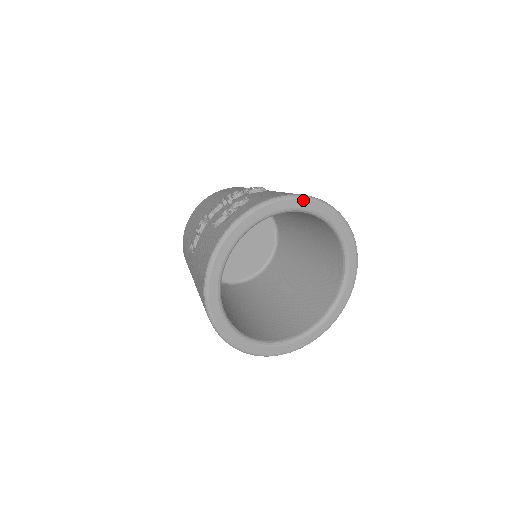
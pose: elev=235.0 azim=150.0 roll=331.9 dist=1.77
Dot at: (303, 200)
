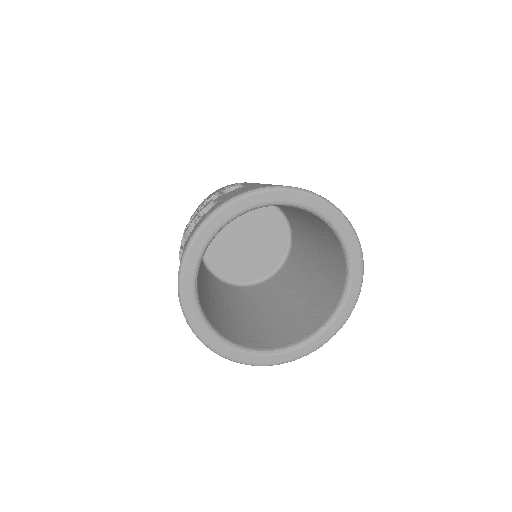
Dot at: (267, 193)
